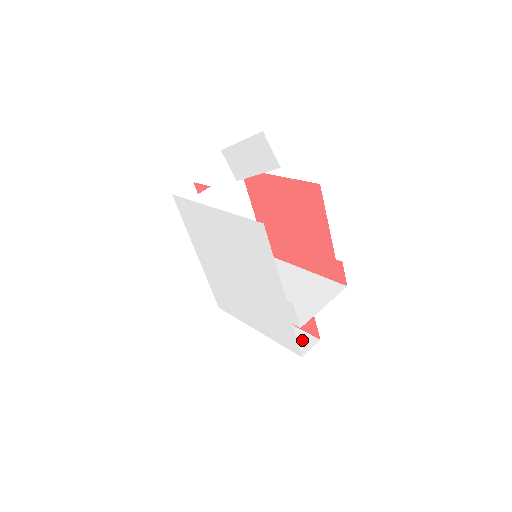
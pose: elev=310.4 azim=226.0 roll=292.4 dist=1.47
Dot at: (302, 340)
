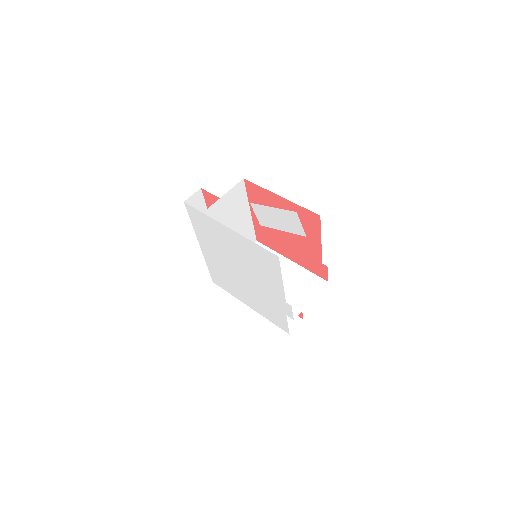
Dot at: (288, 319)
